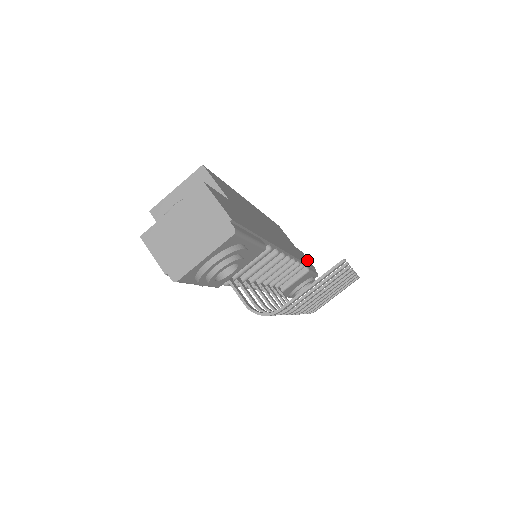
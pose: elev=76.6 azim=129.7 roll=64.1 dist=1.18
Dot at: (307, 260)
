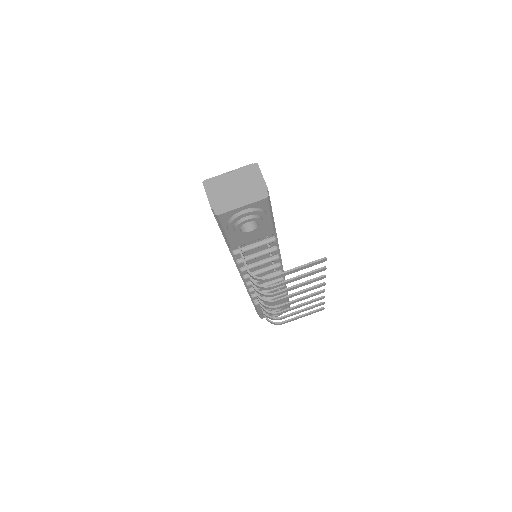
Dot at: occluded
